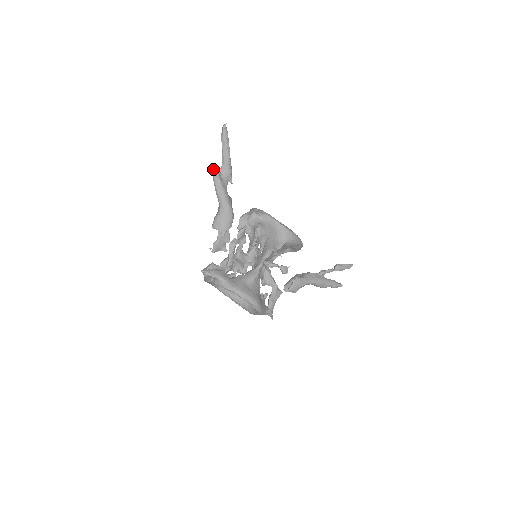
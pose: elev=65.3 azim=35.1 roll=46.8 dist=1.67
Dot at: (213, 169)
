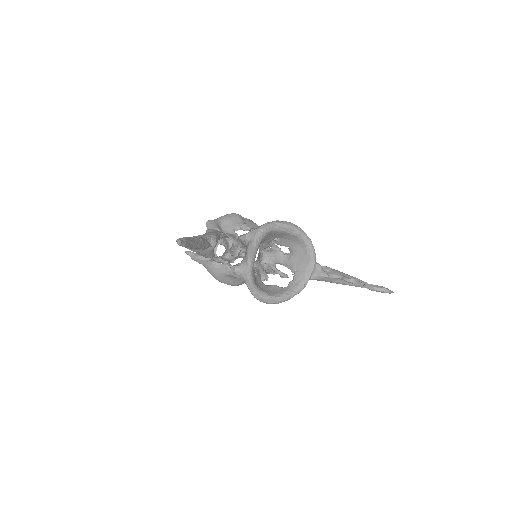
Dot at: occluded
